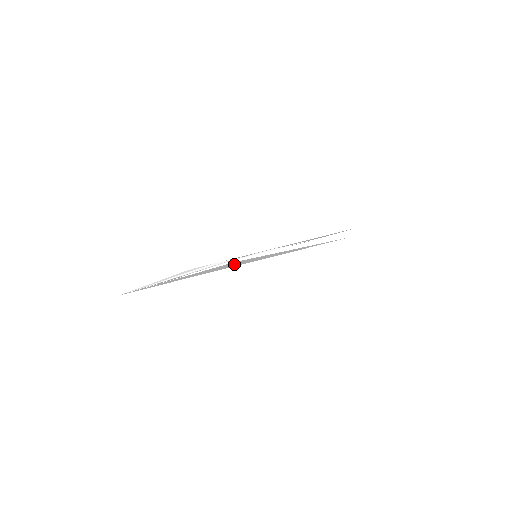
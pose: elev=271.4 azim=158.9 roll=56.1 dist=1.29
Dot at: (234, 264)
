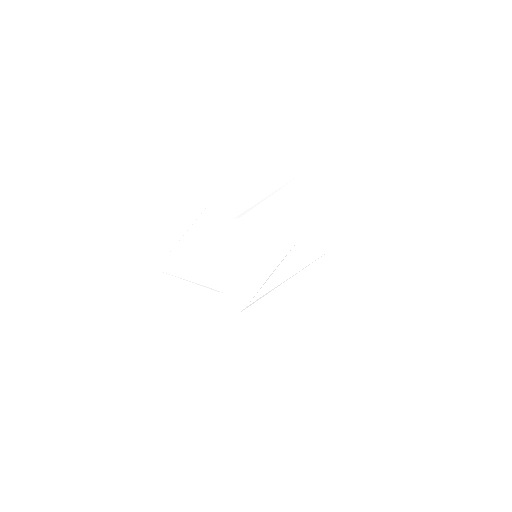
Dot at: (226, 206)
